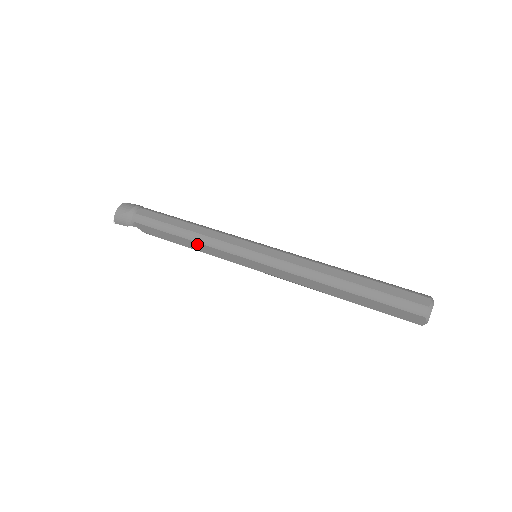
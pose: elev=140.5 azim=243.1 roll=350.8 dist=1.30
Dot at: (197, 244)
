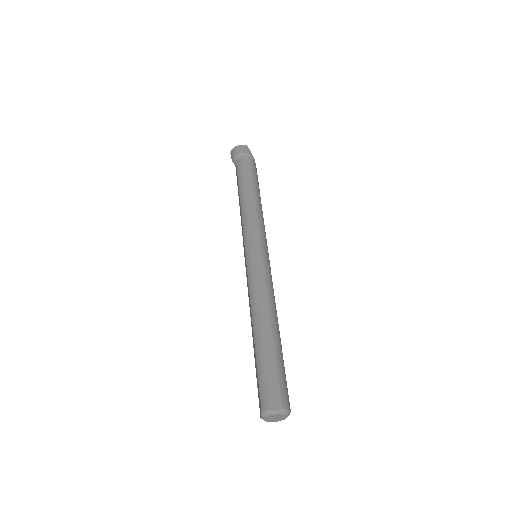
Dot at: (241, 211)
